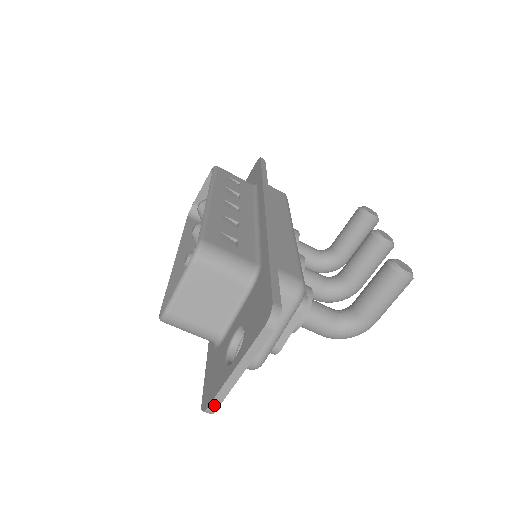
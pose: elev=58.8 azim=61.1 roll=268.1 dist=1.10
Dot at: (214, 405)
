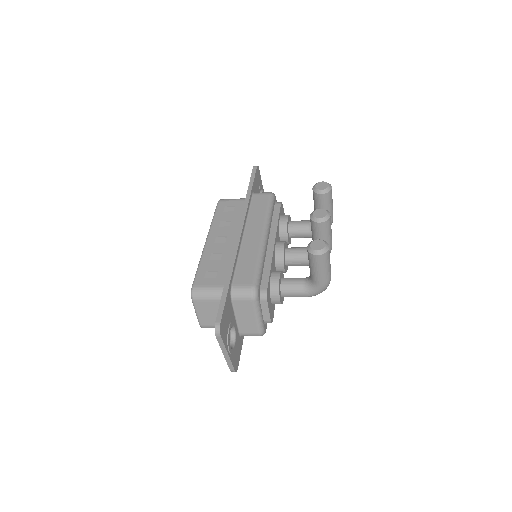
Dot at: (231, 369)
